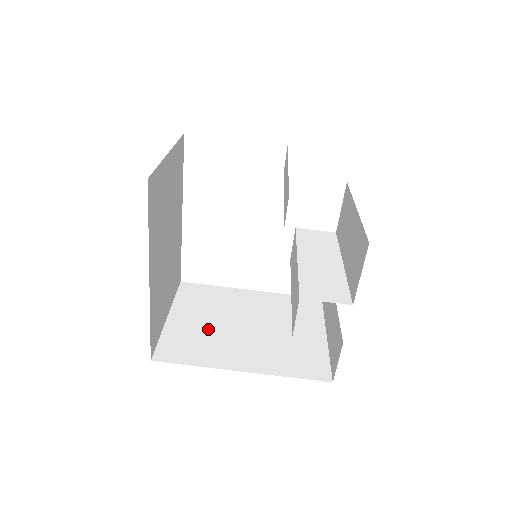
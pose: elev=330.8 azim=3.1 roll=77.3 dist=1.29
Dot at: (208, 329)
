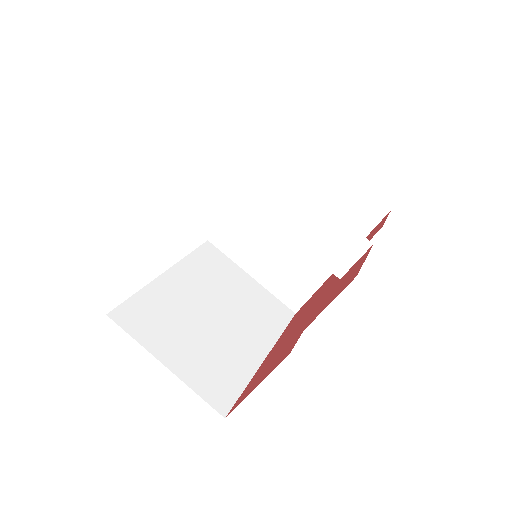
Dot at: (280, 259)
